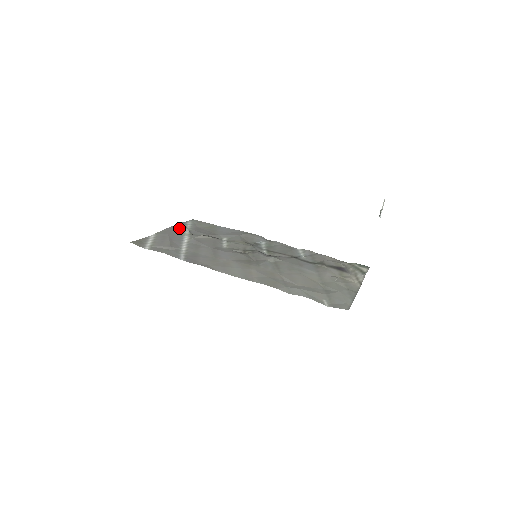
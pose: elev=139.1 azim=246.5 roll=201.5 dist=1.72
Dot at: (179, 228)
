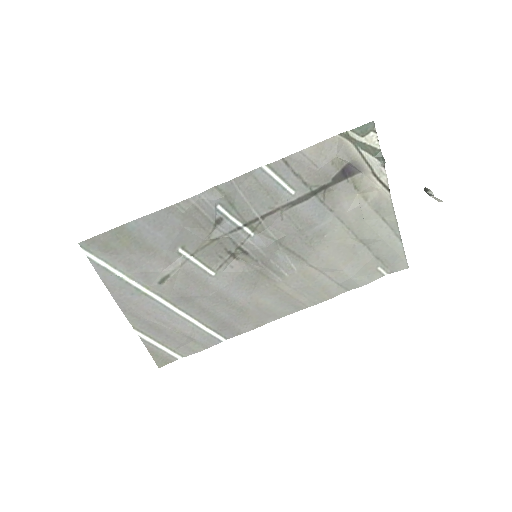
Dot at: (122, 291)
